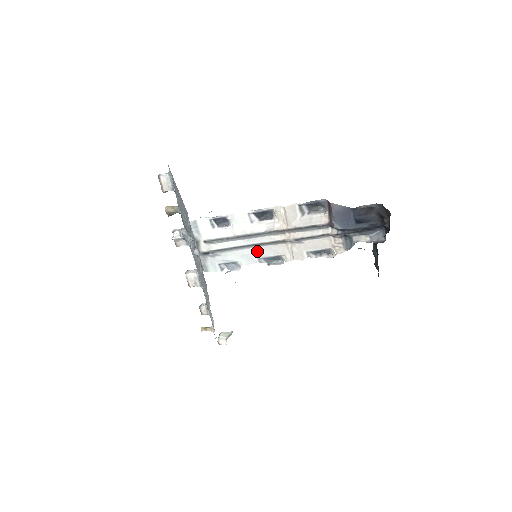
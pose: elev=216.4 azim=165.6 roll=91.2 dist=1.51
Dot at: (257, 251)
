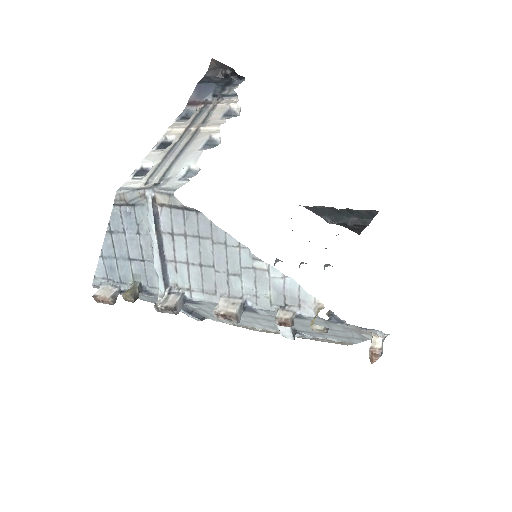
Dot at: (191, 150)
